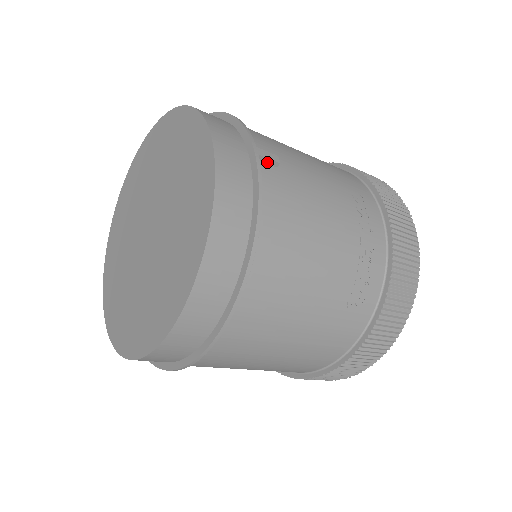
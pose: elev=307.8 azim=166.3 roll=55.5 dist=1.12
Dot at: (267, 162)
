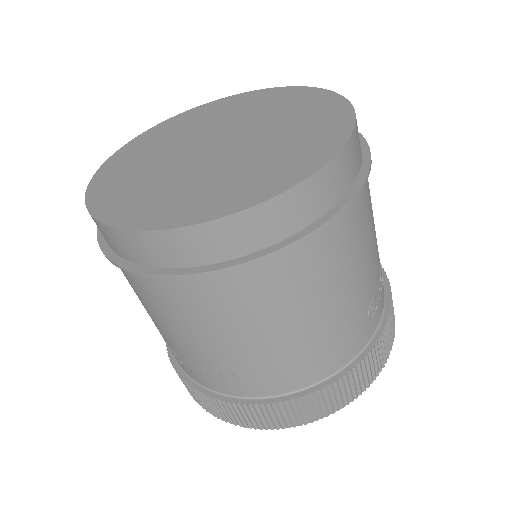
Dot at: occluded
